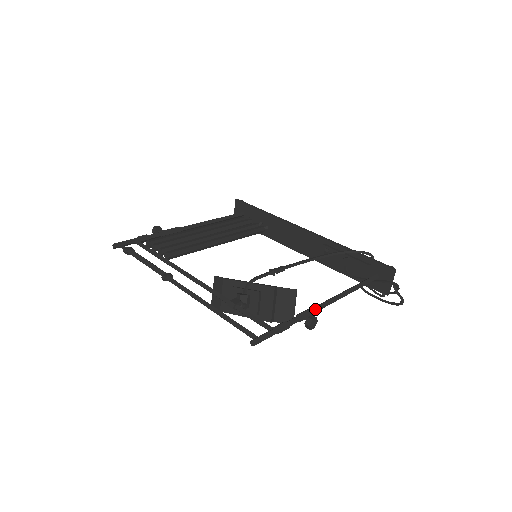
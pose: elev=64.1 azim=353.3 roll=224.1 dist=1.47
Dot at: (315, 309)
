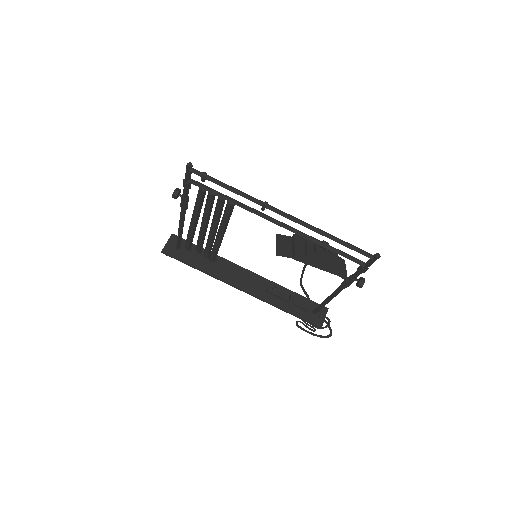
Dot at: occluded
